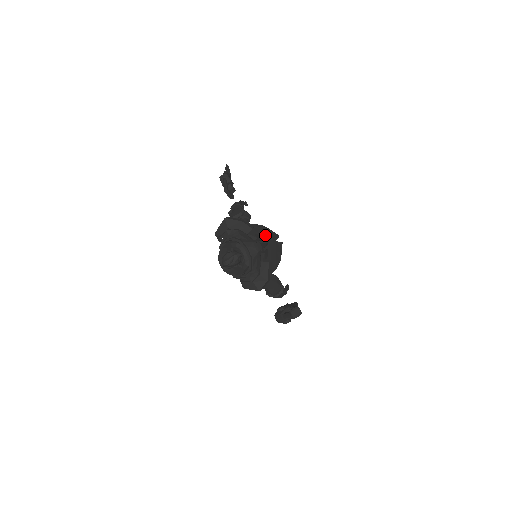
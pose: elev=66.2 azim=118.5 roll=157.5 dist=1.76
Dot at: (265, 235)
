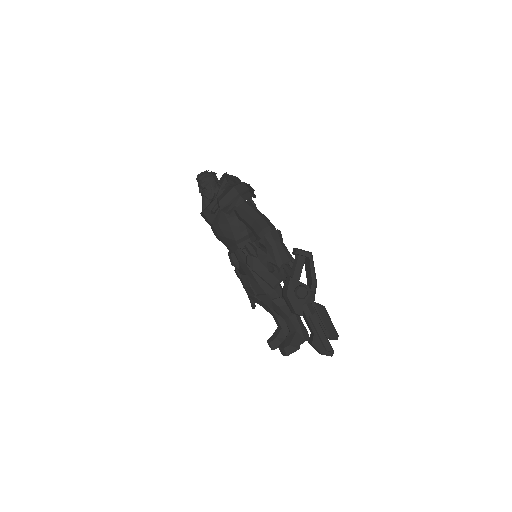
Dot at: occluded
